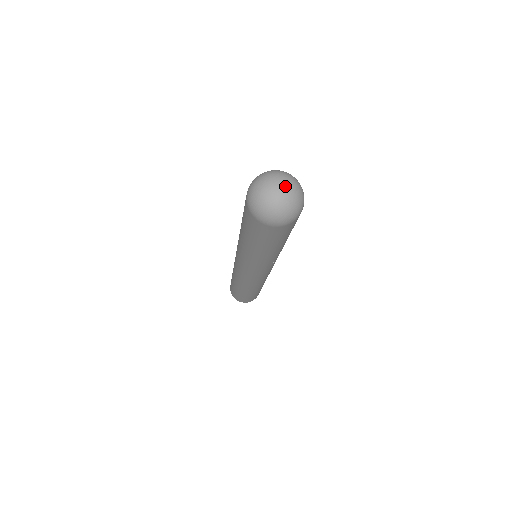
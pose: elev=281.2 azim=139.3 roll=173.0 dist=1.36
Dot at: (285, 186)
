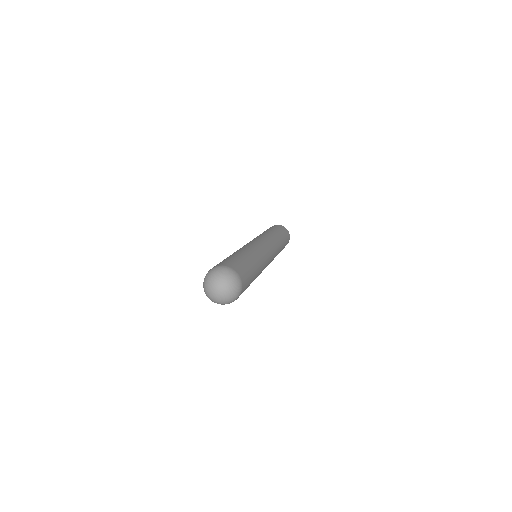
Dot at: (219, 287)
